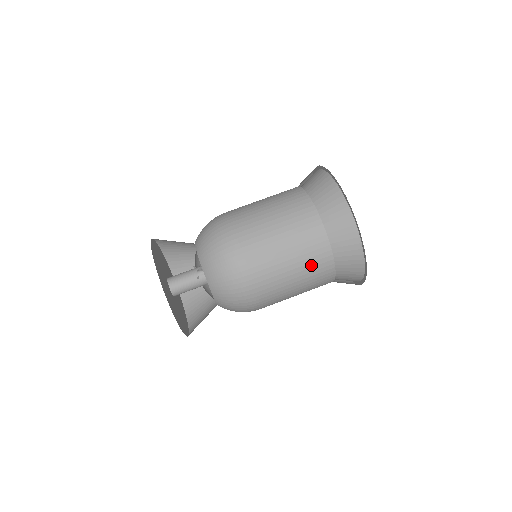
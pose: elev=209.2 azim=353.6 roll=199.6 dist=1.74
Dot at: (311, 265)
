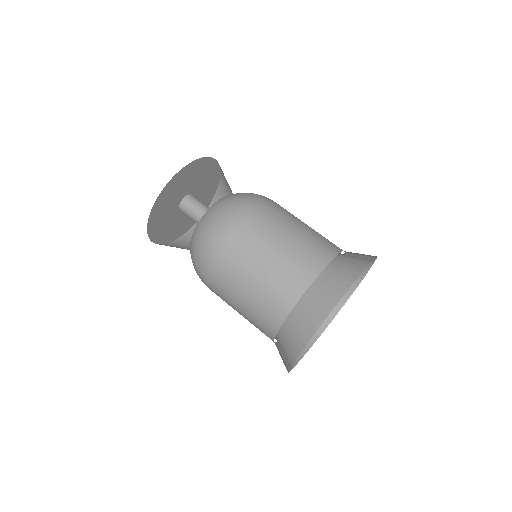
Dot at: (297, 259)
